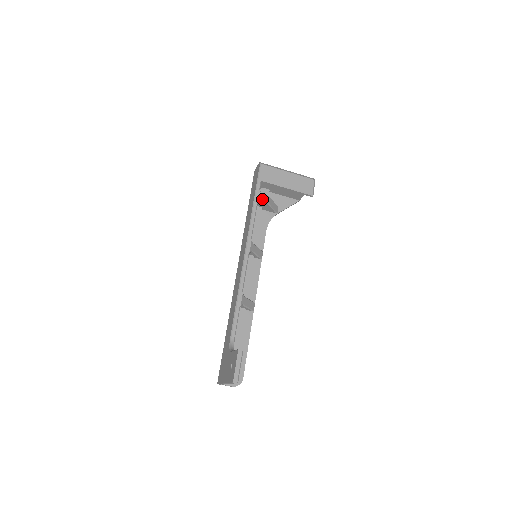
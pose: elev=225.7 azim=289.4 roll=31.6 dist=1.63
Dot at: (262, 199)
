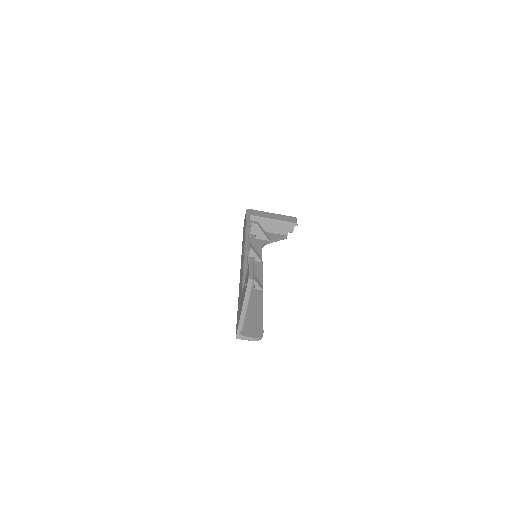
Dot at: (253, 223)
